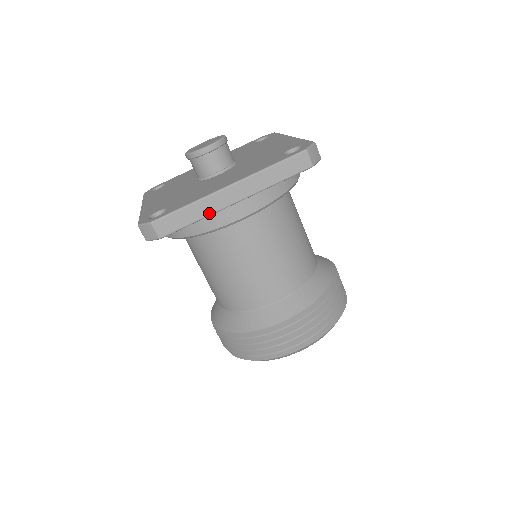
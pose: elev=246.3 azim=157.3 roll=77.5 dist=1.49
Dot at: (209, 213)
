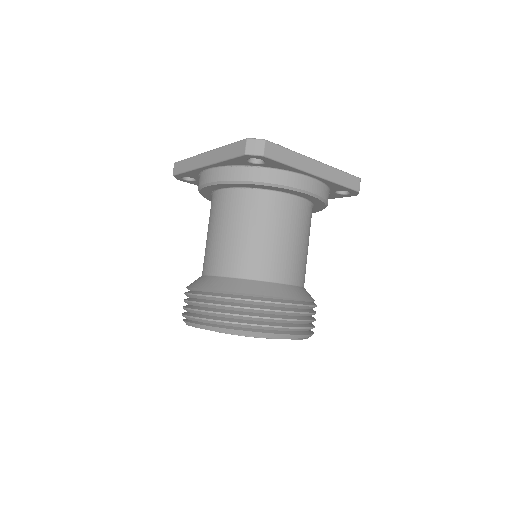
Dot at: (299, 167)
